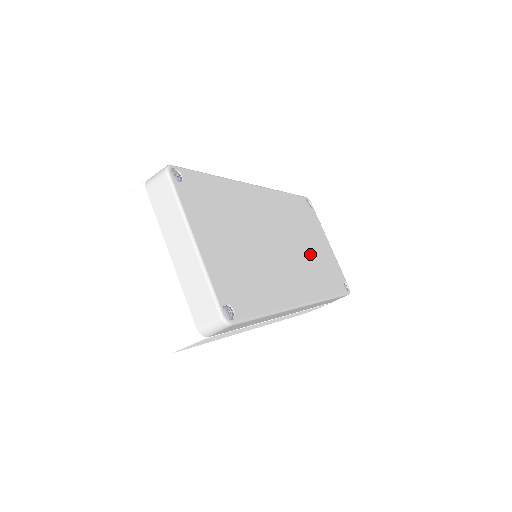
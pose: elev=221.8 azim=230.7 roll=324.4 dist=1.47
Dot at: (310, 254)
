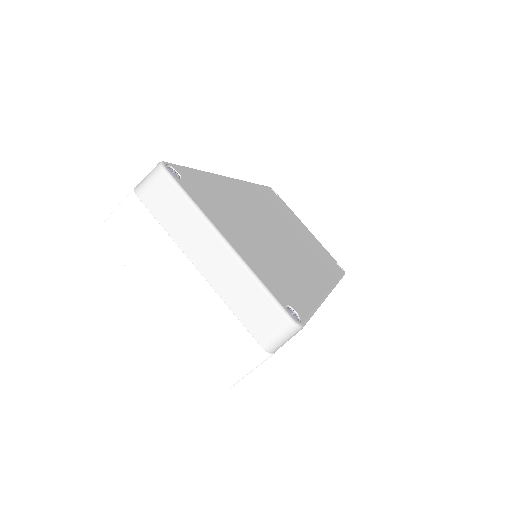
Dot at: (303, 241)
